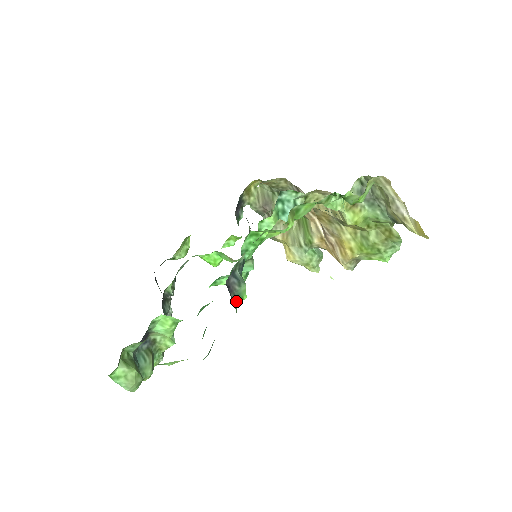
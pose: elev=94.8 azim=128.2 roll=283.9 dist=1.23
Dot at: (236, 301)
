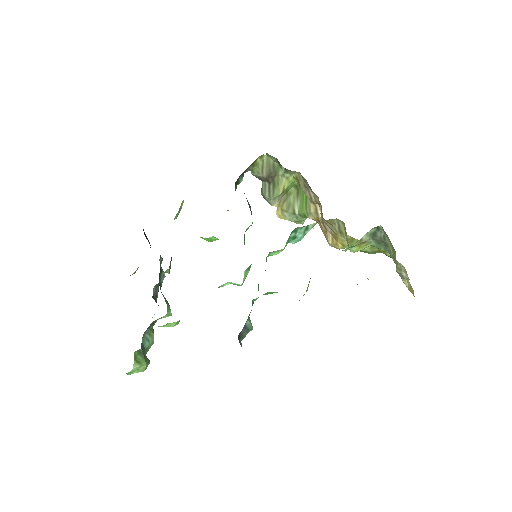
Dot at: occluded
